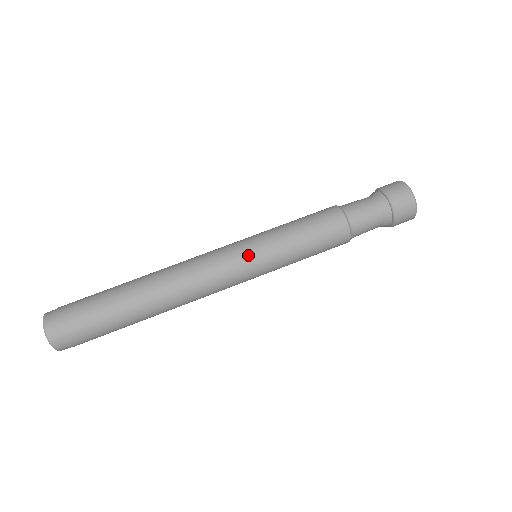
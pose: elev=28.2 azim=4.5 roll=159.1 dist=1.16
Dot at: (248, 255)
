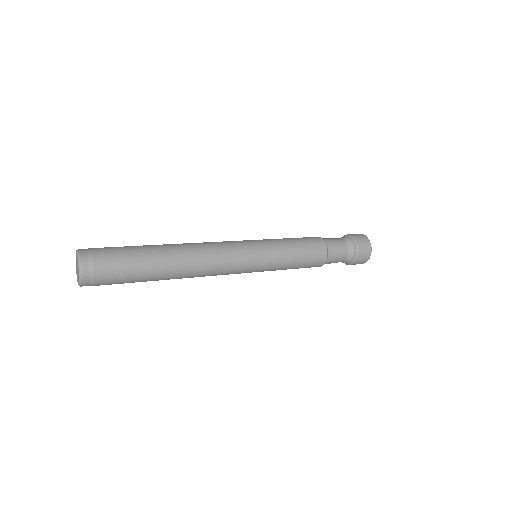
Dot at: (256, 249)
